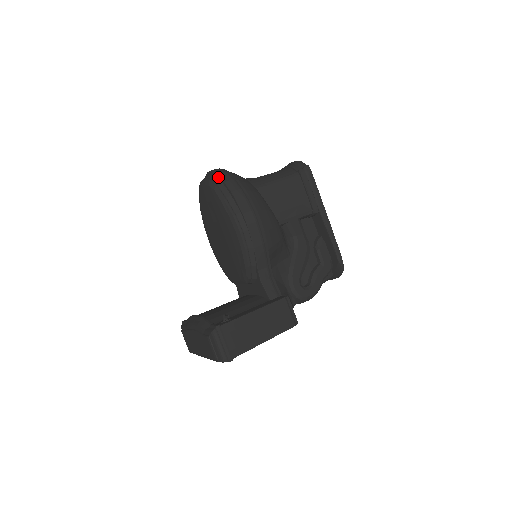
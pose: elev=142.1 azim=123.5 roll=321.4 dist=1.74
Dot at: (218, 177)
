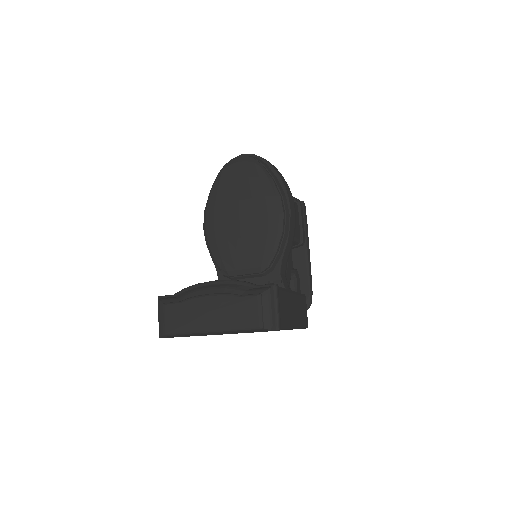
Dot at: (262, 160)
